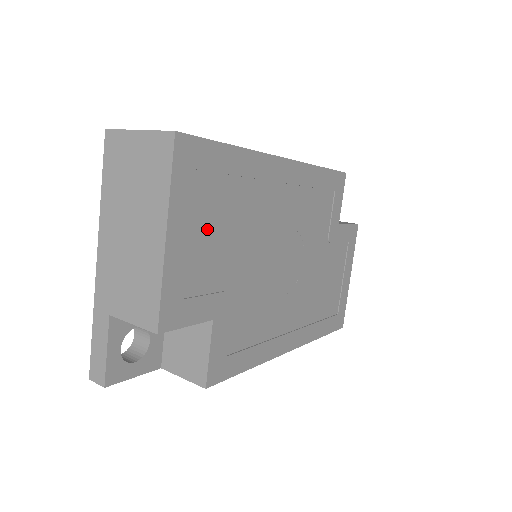
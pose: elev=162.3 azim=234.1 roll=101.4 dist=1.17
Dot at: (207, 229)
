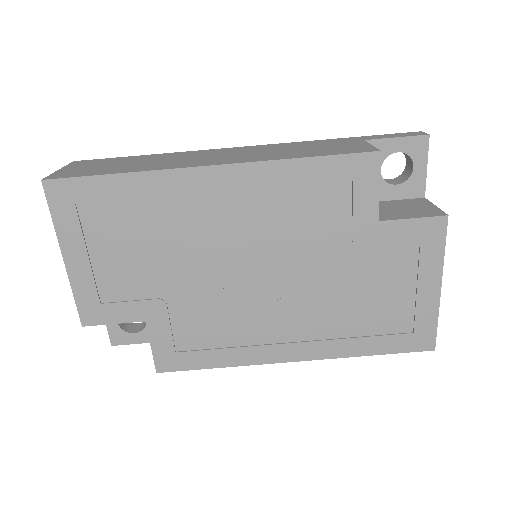
Dot at: (111, 249)
